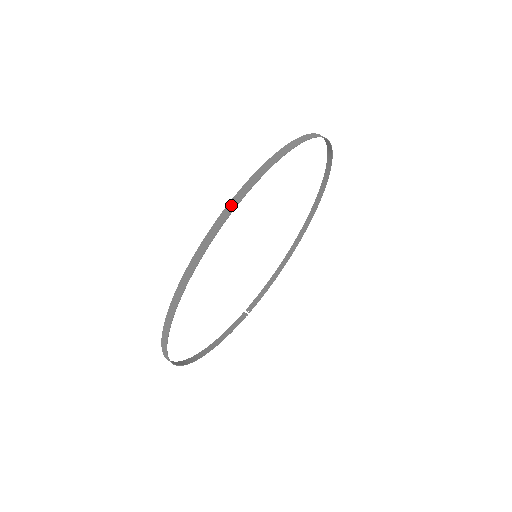
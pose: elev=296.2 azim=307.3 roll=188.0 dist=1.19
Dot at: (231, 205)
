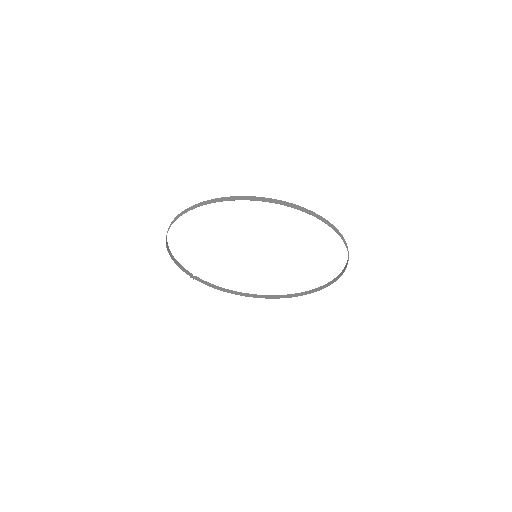
Dot at: (310, 212)
